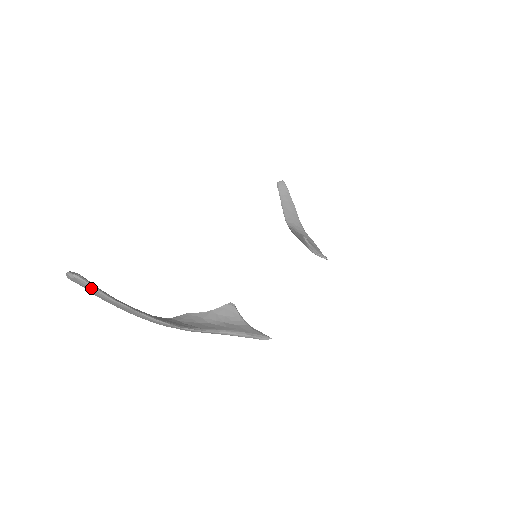
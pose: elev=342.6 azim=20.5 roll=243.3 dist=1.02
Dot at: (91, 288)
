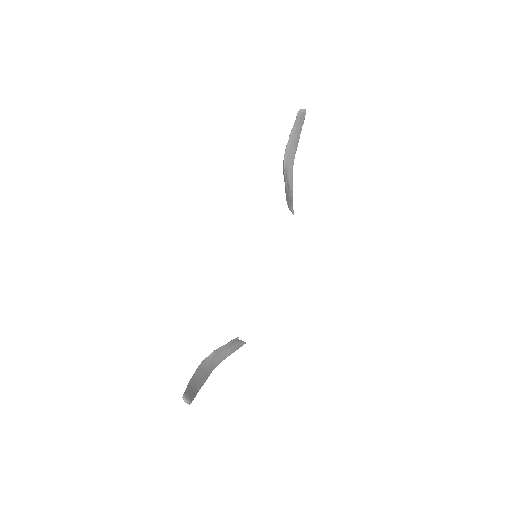
Dot at: (192, 398)
